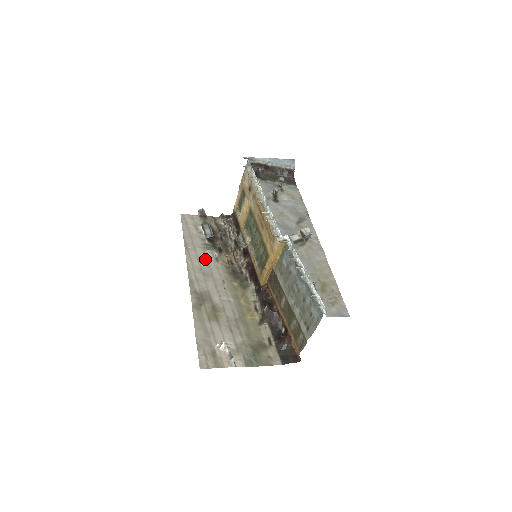
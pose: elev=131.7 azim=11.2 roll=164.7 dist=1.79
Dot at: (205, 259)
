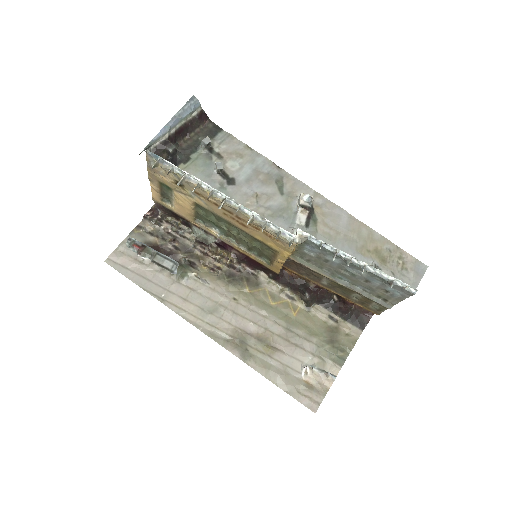
Dot at: (192, 293)
